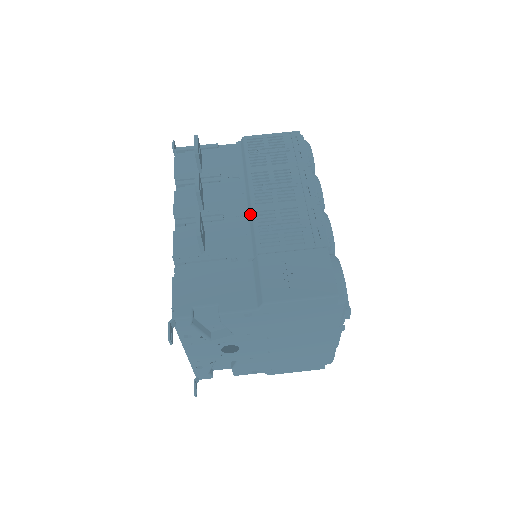
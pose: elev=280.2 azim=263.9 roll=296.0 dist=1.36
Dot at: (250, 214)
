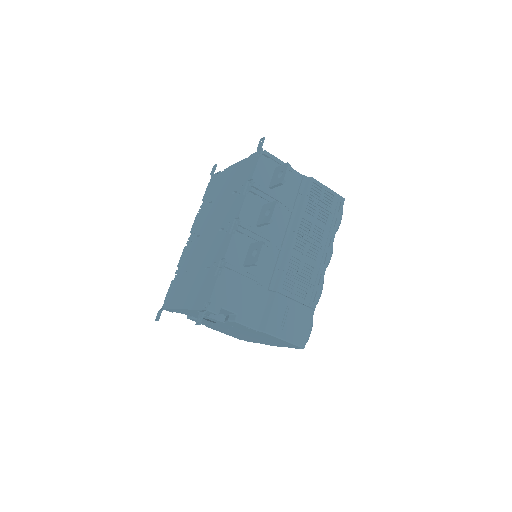
Dot at: (286, 254)
